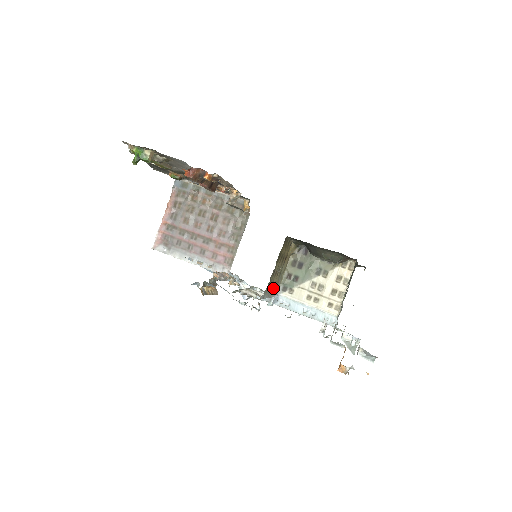
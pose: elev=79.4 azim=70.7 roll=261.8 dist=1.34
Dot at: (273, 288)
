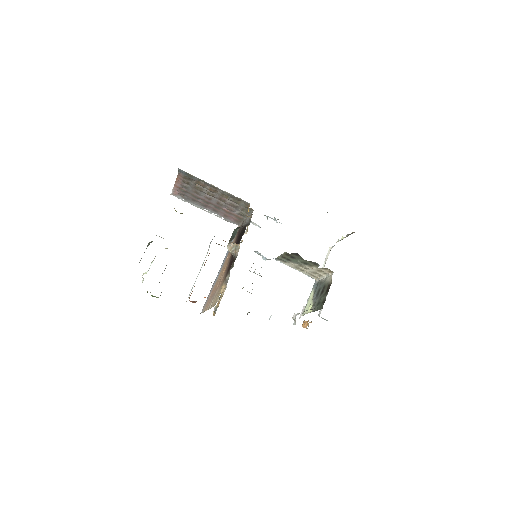
Dot at: occluded
